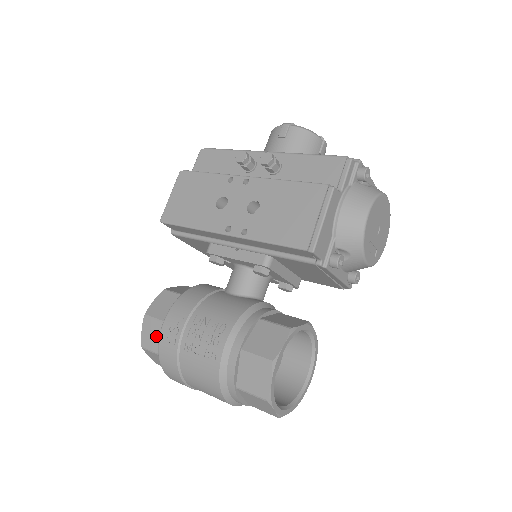
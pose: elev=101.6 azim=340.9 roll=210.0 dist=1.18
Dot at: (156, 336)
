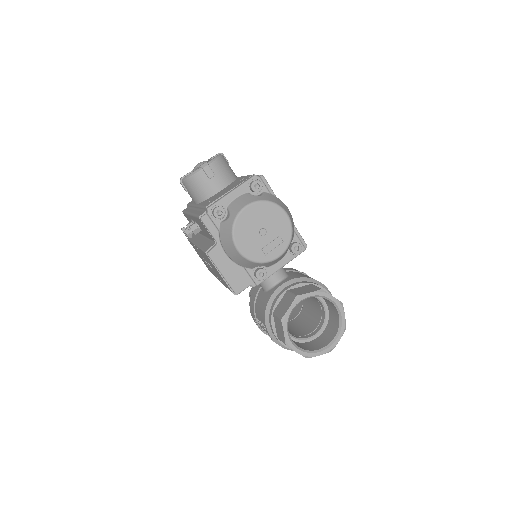
Dot at: occluded
